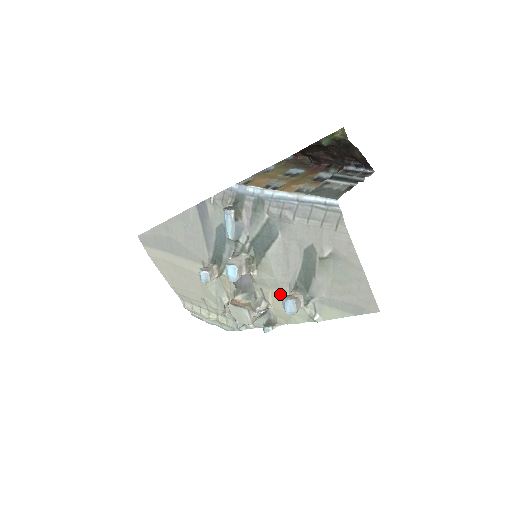
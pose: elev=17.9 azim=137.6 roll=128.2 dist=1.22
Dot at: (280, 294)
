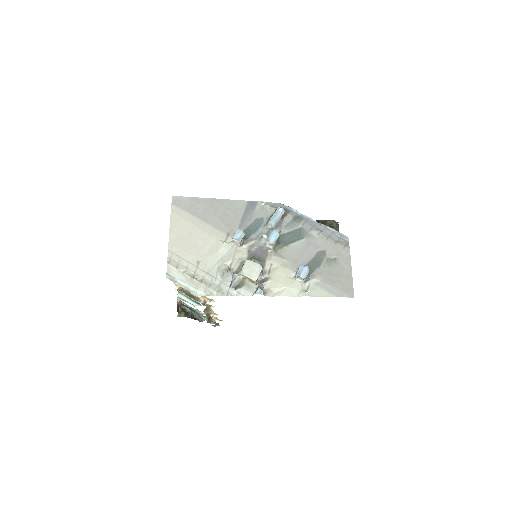
Dot at: (286, 271)
